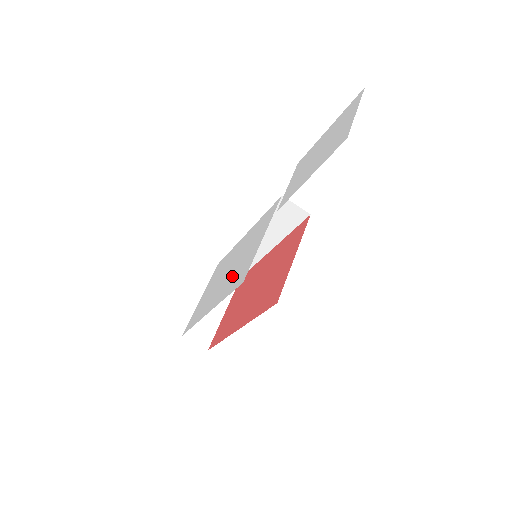
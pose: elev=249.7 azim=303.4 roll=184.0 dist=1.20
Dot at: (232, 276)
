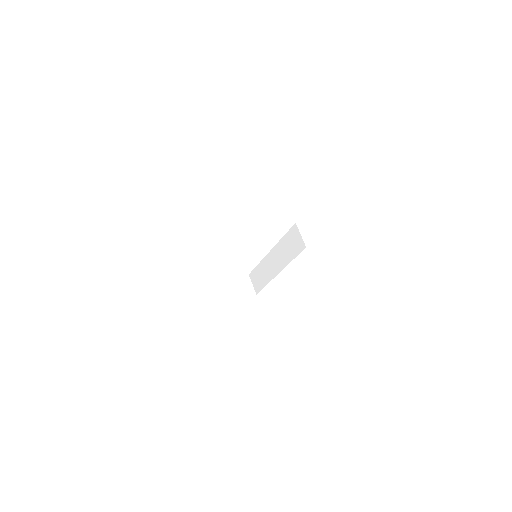
Dot at: occluded
